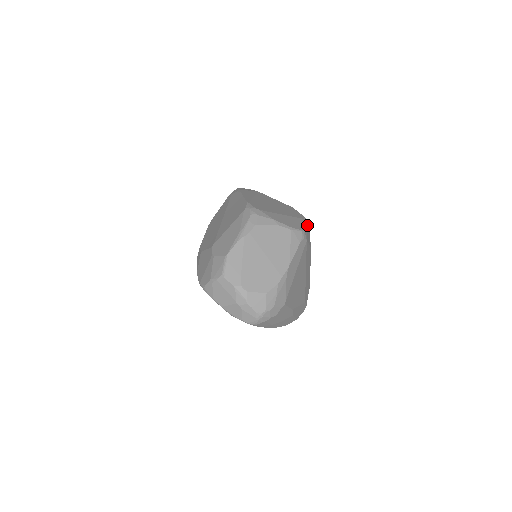
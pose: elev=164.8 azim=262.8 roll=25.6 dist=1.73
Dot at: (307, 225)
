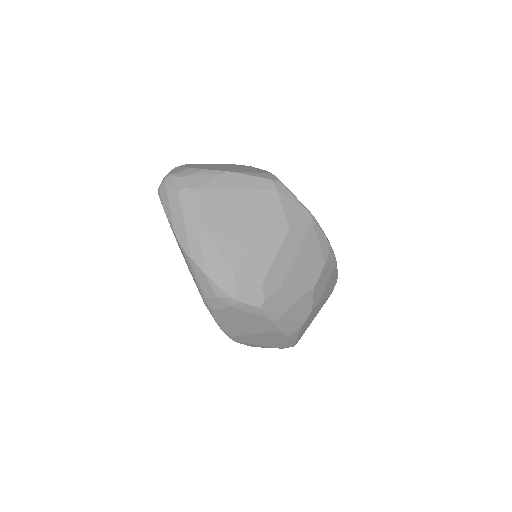
Dot at: (304, 209)
